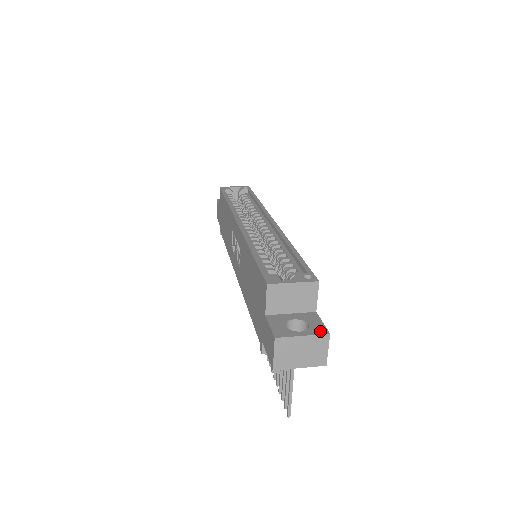
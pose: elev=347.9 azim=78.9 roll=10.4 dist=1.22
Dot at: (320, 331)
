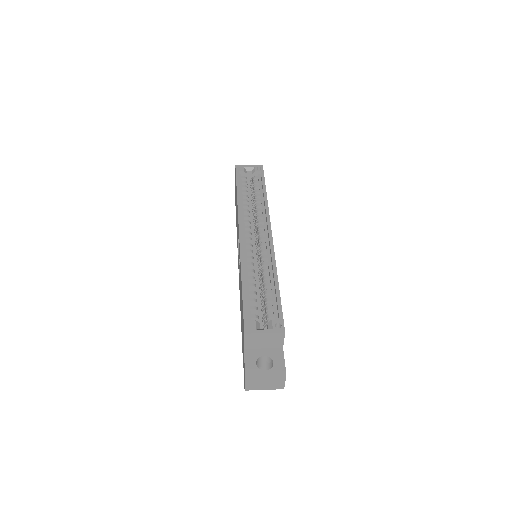
Dot at: (280, 371)
